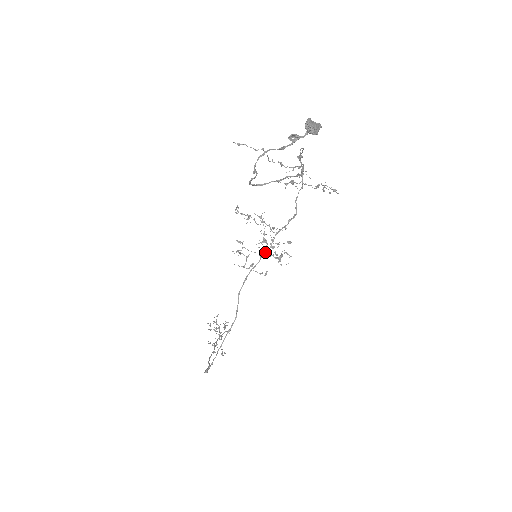
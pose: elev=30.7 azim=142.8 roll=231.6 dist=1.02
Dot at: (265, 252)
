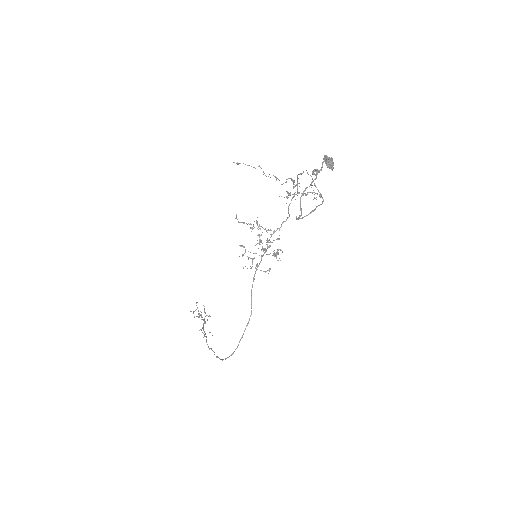
Dot at: (264, 252)
